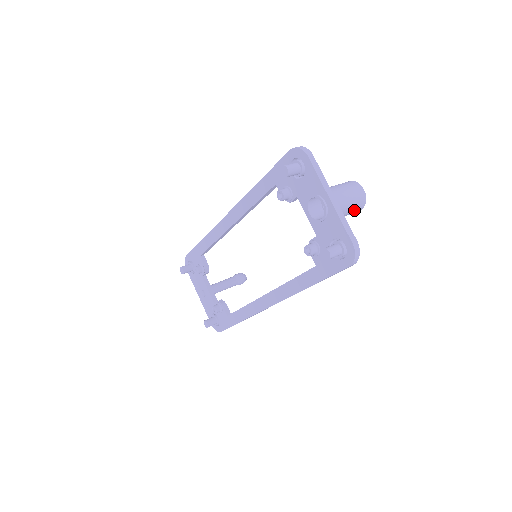
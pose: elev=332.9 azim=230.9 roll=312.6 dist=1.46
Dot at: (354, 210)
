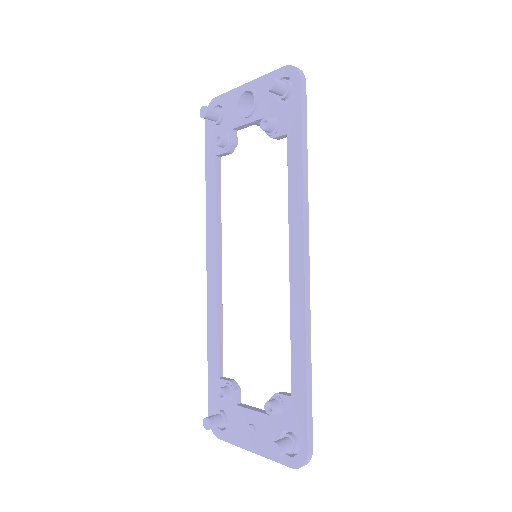
Dot at: occluded
